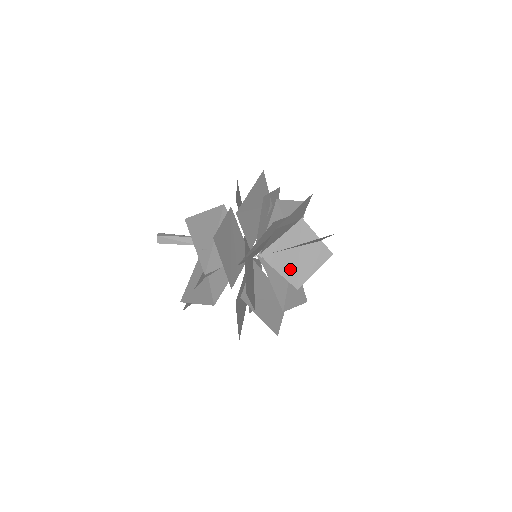
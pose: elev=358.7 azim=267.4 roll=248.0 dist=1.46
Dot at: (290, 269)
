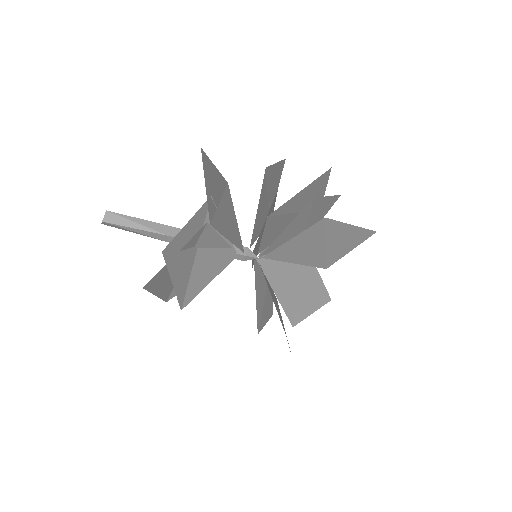
Dot at: (287, 296)
